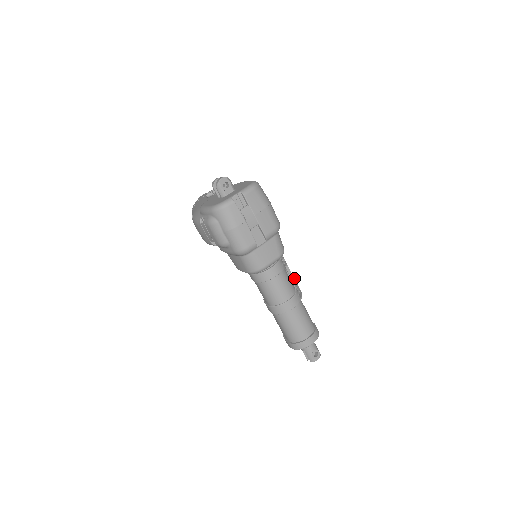
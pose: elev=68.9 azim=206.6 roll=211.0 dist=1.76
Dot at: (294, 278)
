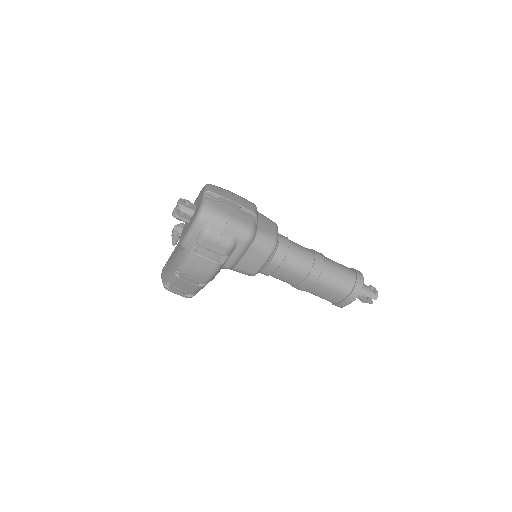
Dot at: occluded
